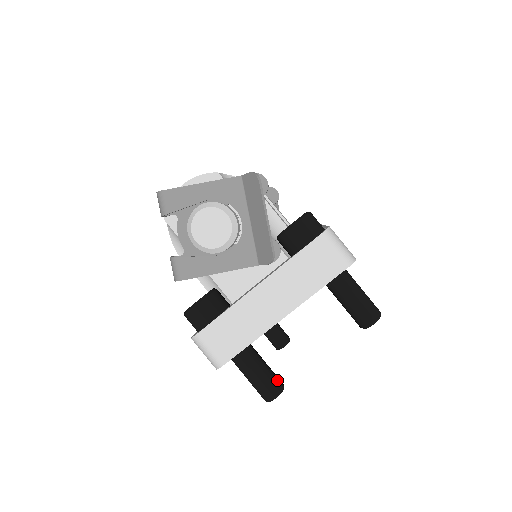
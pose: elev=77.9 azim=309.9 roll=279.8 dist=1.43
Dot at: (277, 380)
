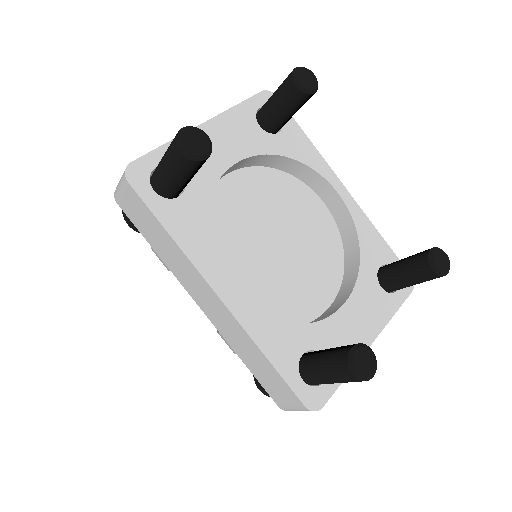
Dot at: occluded
